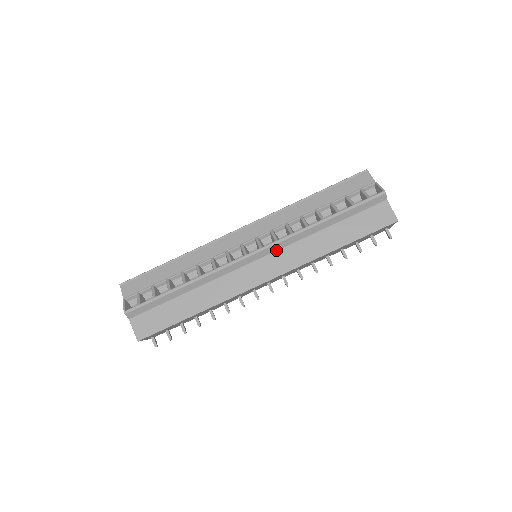
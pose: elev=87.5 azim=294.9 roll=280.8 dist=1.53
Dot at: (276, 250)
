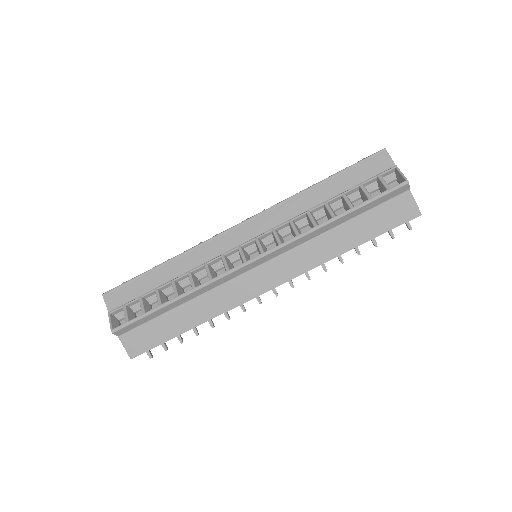
Dot at: (280, 254)
